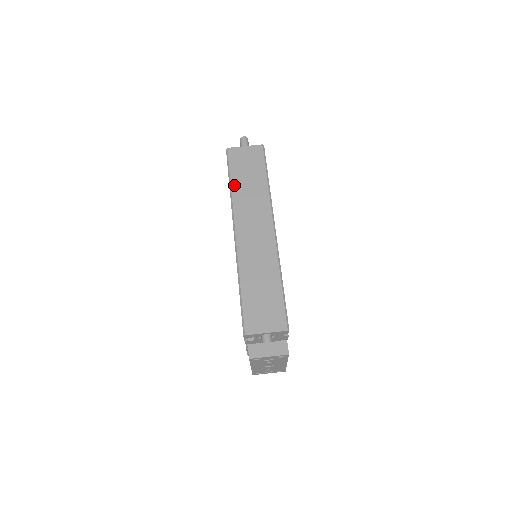
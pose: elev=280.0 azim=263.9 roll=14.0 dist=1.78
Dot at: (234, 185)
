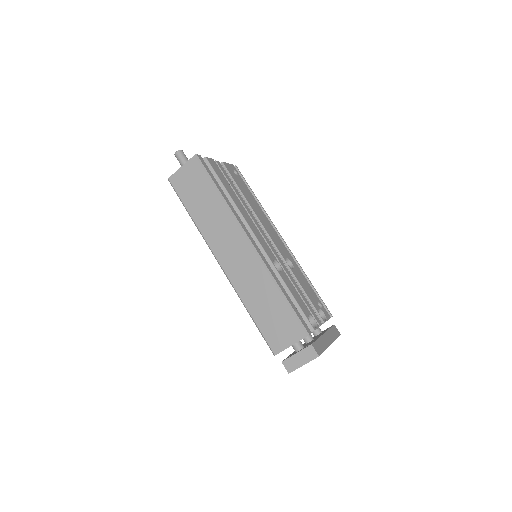
Dot at: (194, 215)
